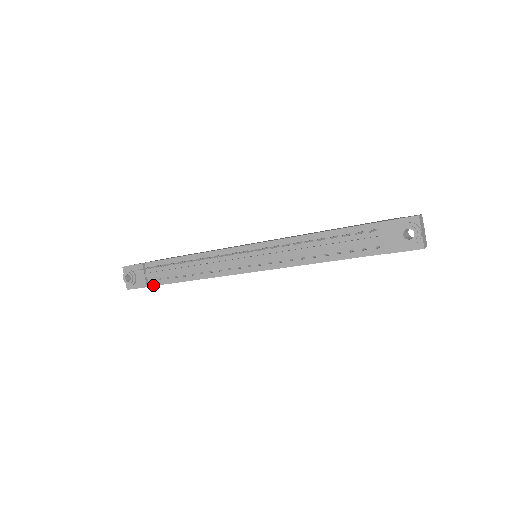
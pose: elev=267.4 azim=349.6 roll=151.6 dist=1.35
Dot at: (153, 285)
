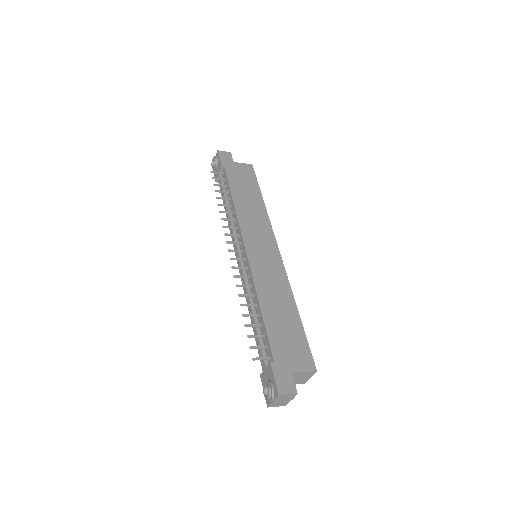
Dot at: occluded
